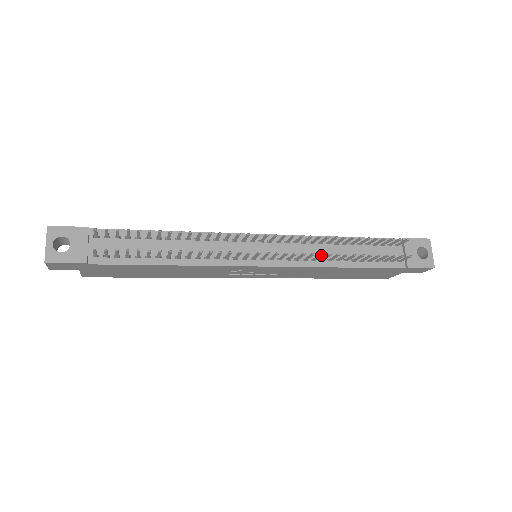
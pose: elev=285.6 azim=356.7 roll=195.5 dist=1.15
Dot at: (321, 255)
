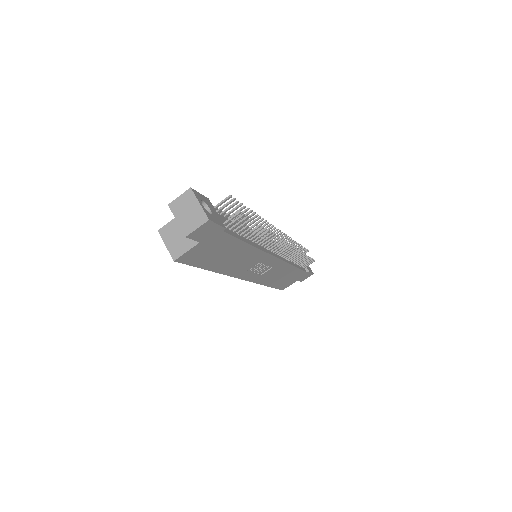
Dot at: (298, 251)
